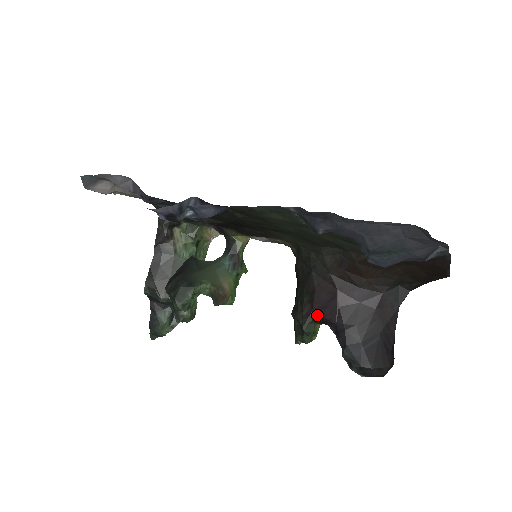
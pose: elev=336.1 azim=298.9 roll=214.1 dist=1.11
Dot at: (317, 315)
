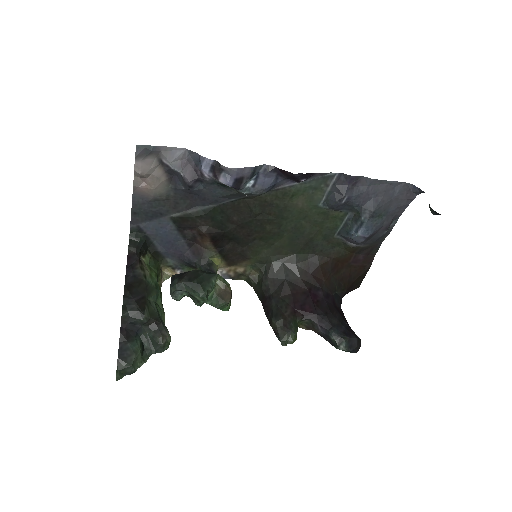
Dot at: (299, 312)
